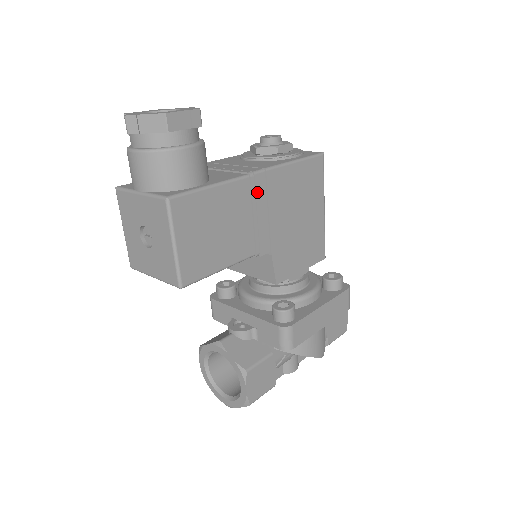
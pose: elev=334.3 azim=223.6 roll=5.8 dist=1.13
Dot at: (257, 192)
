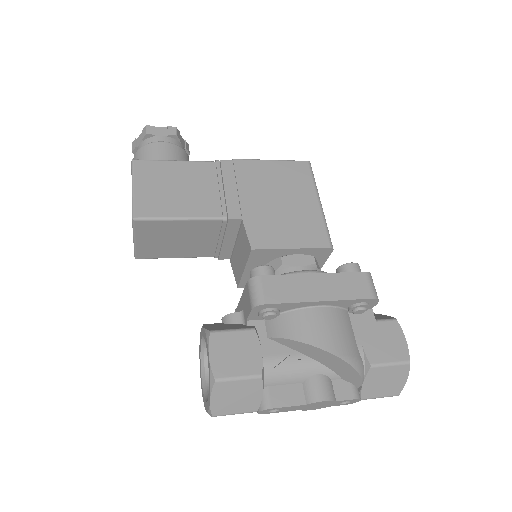
Dot at: (224, 172)
